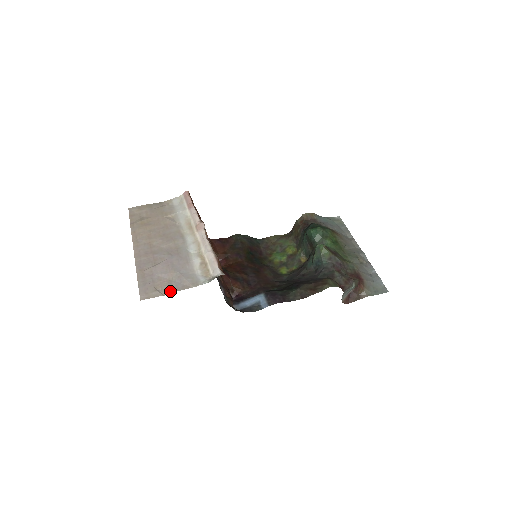
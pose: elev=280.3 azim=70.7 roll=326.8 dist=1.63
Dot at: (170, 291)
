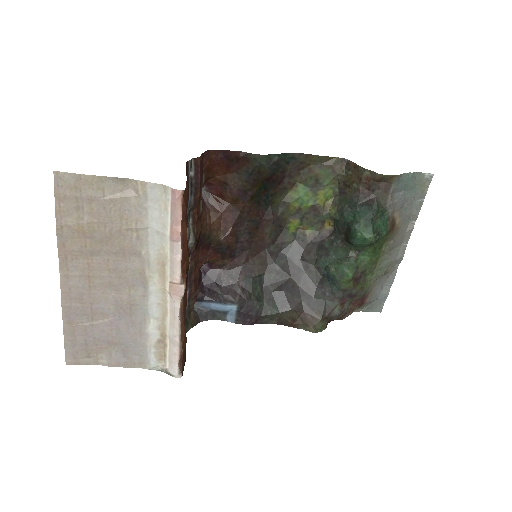
Dot at: (107, 364)
